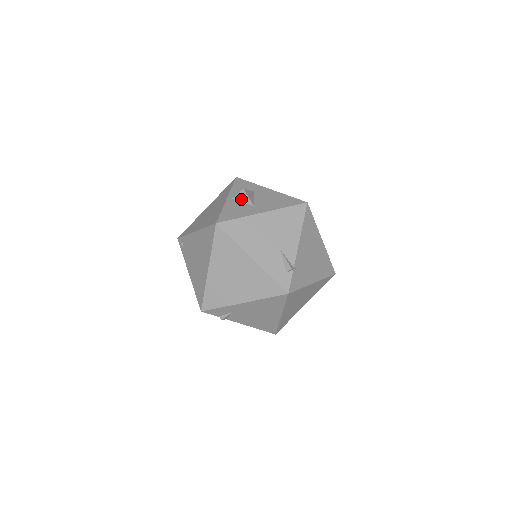
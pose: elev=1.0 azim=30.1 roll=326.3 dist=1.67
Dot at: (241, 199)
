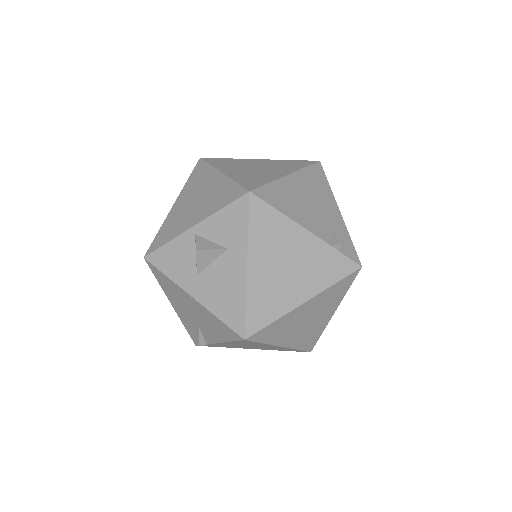
Dot at: occluded
